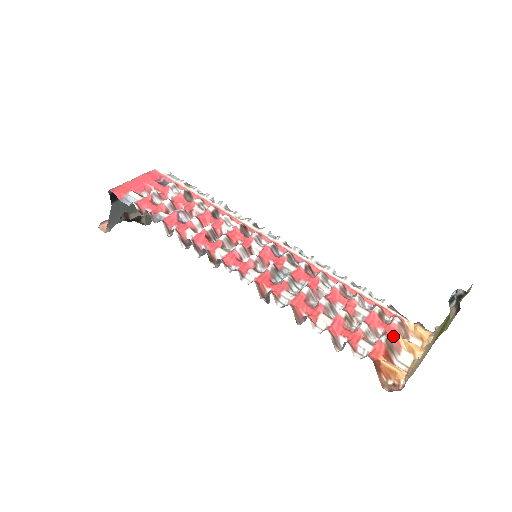
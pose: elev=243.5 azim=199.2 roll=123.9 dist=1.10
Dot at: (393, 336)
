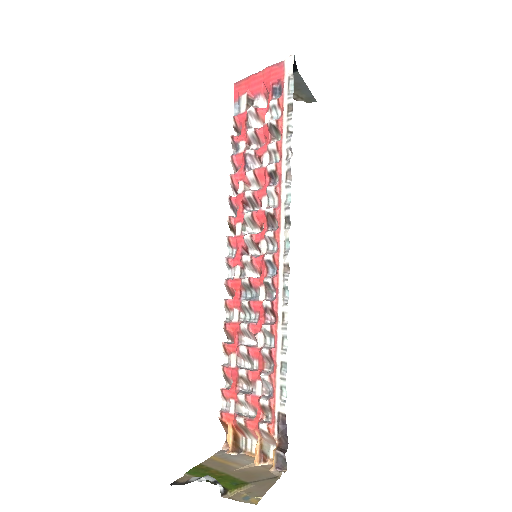
Dot at: (253, 428)
